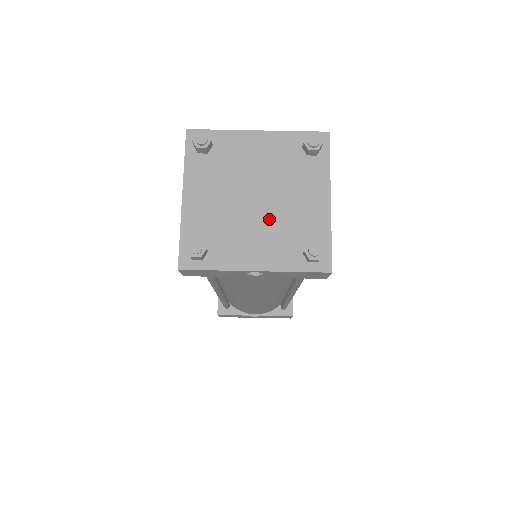
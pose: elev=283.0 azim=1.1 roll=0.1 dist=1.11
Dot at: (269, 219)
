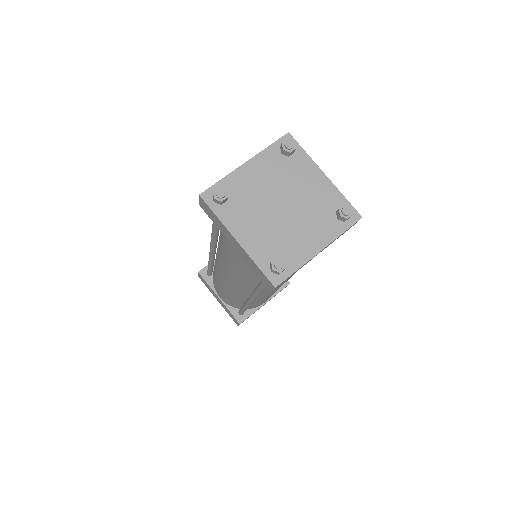
Dot at: (301, 213)
